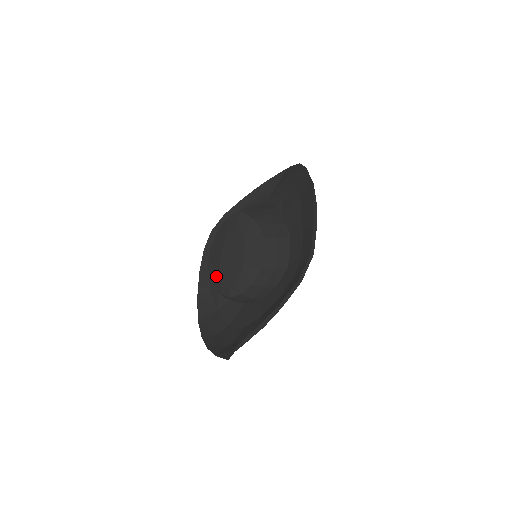
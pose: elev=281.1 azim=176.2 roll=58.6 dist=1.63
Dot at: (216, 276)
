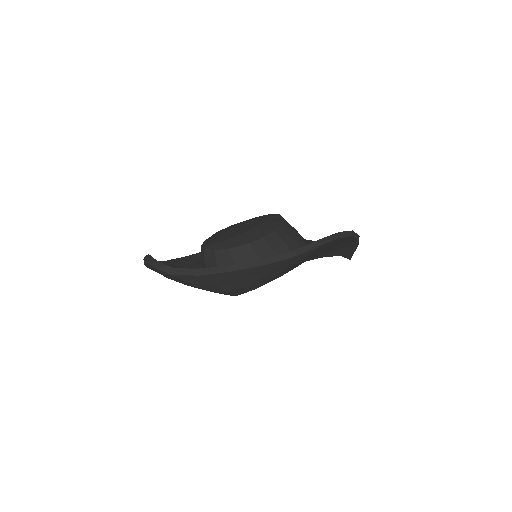
Dot at: (214, 236)
